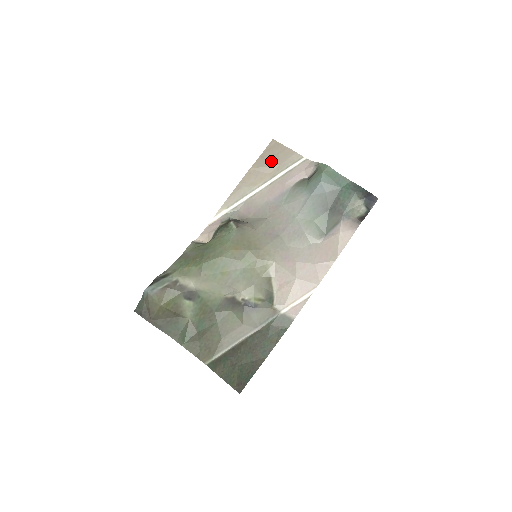
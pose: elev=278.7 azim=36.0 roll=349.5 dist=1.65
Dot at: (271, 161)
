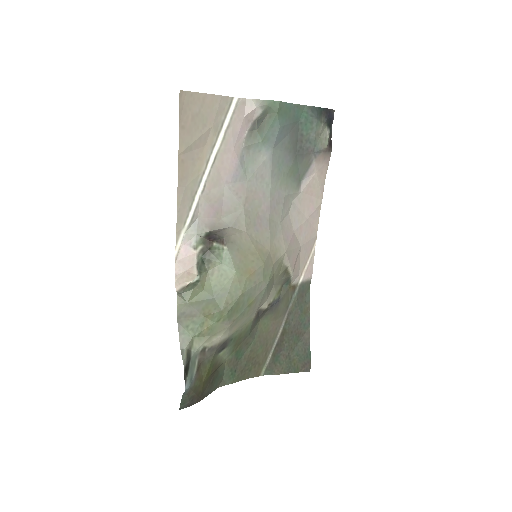
Dot at: (198, 127)
